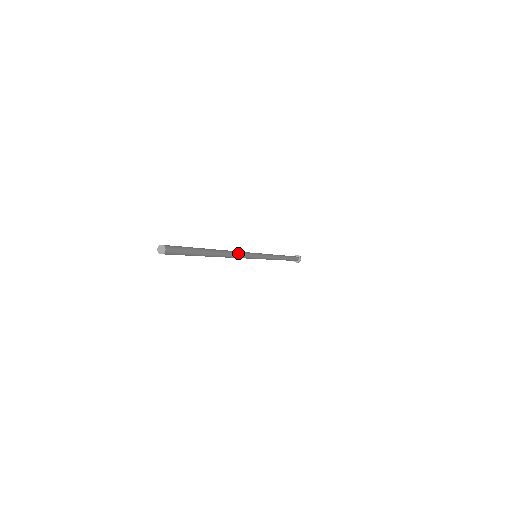
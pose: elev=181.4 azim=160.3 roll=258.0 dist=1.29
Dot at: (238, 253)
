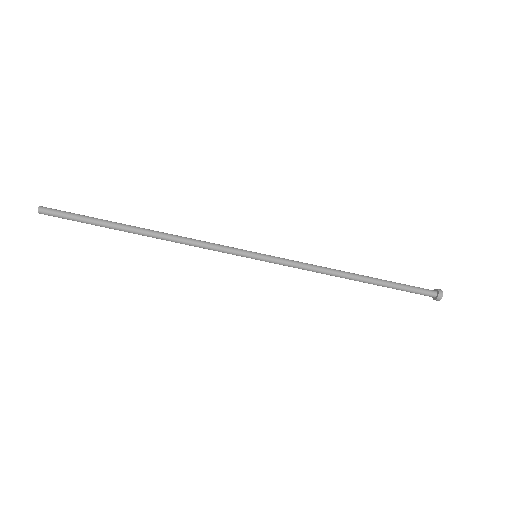
Dot at: (193, 239)
